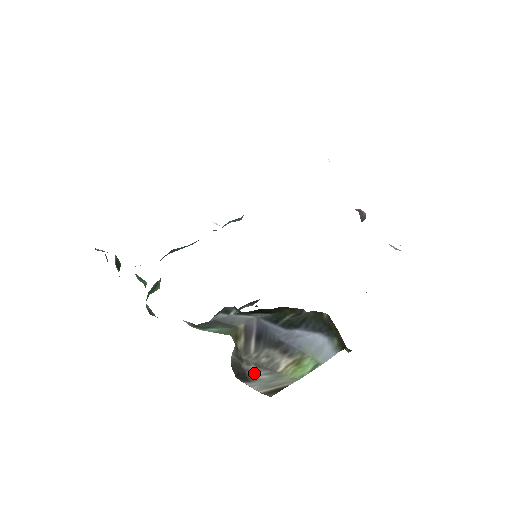
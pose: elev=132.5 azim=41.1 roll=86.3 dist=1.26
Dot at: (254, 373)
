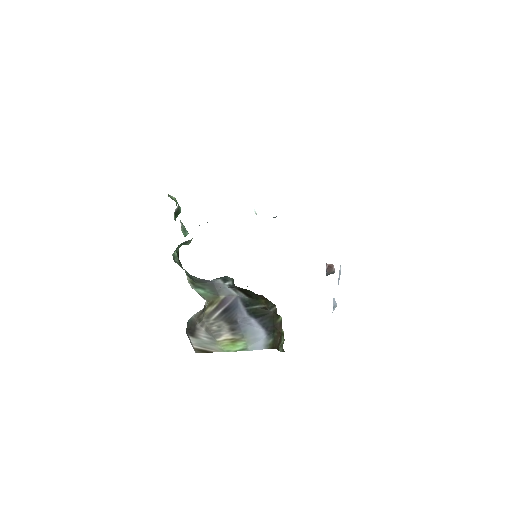
Dot at: (200, 333)
